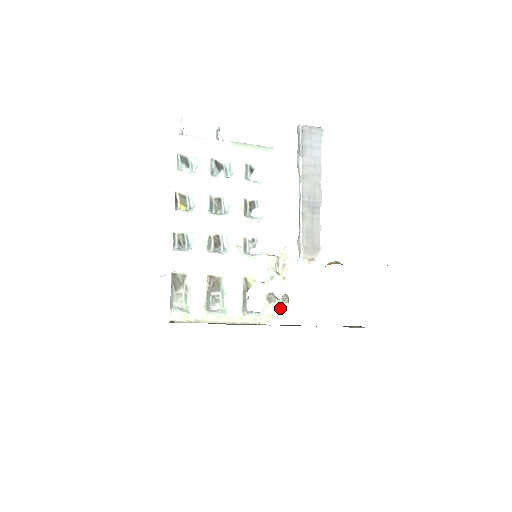
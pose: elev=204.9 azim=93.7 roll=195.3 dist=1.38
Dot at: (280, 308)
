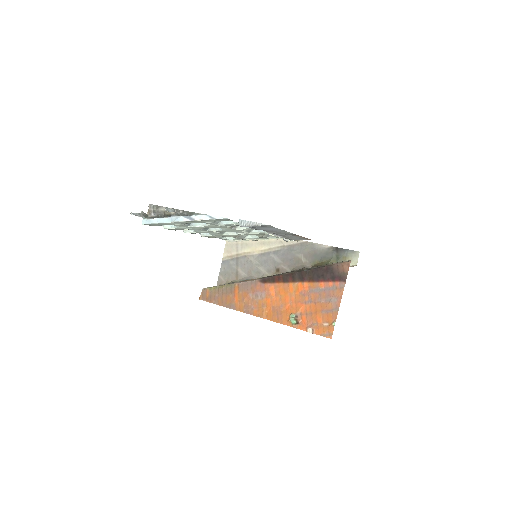
Dot at: occluded
